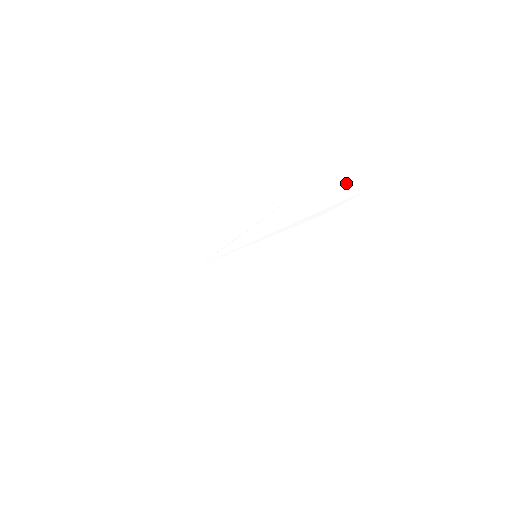
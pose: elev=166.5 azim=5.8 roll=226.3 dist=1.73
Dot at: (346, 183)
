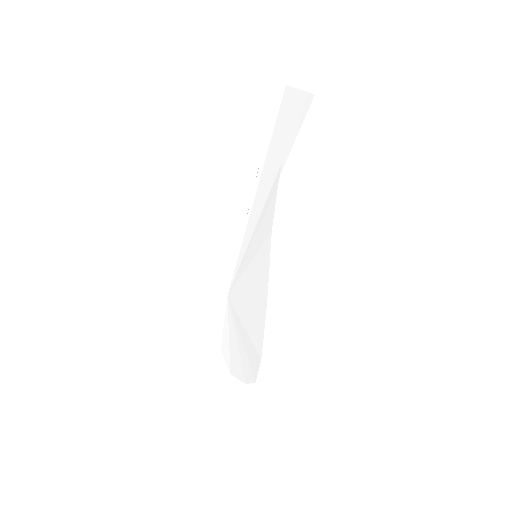
Dot at: (291, 114)
